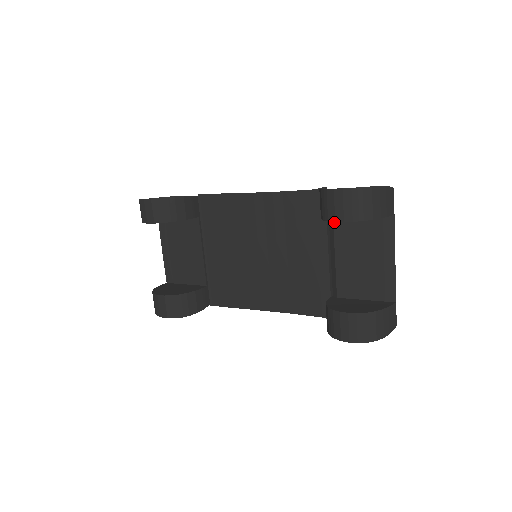
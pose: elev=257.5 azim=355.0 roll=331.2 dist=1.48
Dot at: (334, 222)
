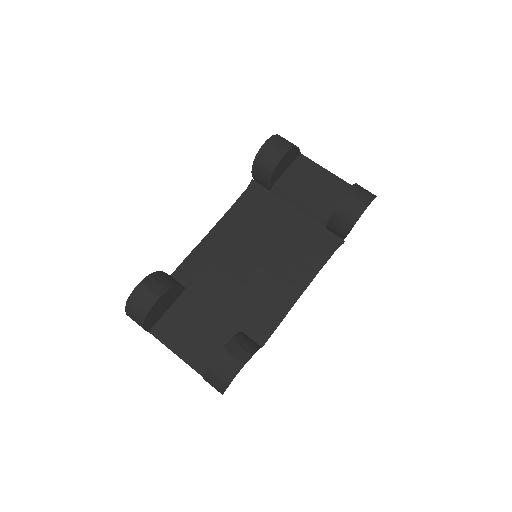
Dot at: (277, 187)
